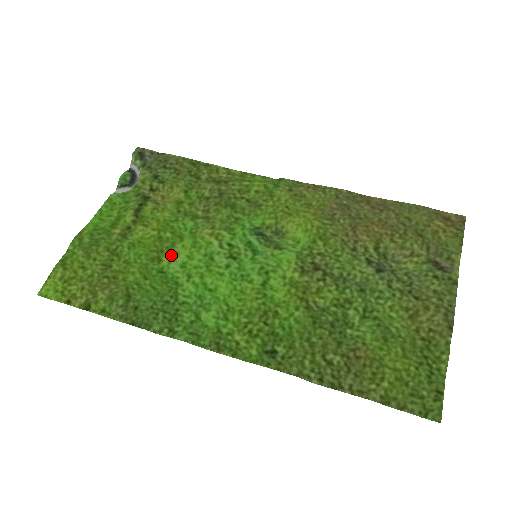
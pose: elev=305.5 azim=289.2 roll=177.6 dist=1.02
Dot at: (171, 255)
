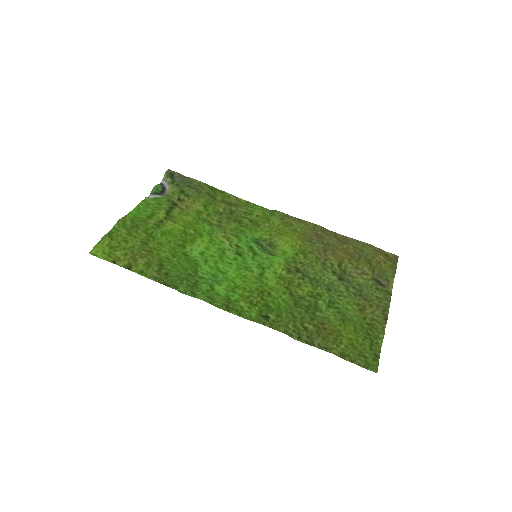
Dot at: (193, 245)
